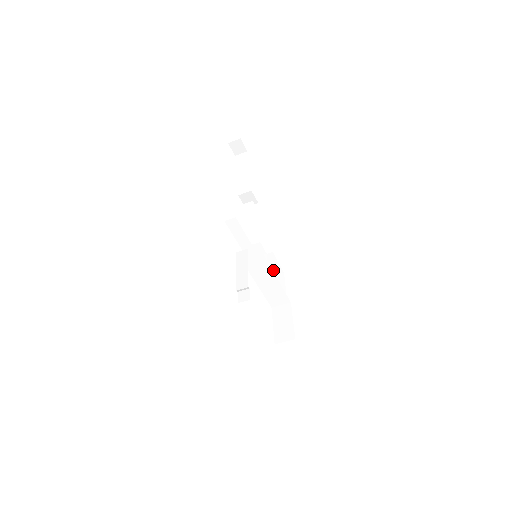
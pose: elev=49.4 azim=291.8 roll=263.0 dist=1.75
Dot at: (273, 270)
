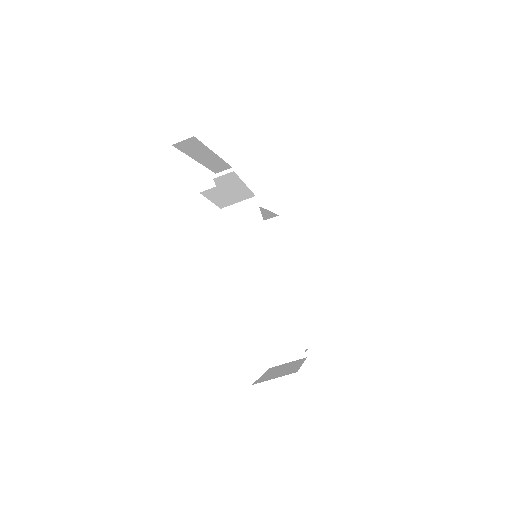
Dot at: occluded
